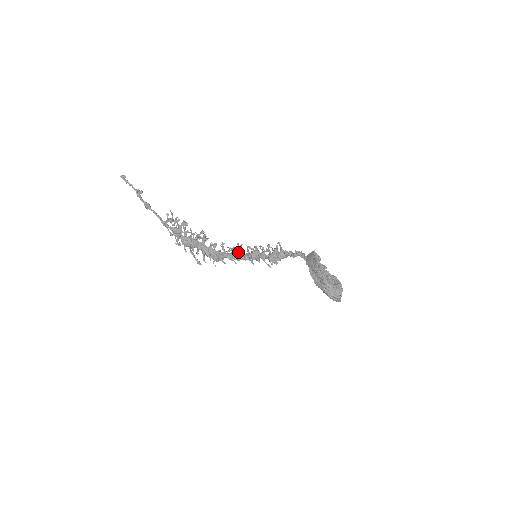
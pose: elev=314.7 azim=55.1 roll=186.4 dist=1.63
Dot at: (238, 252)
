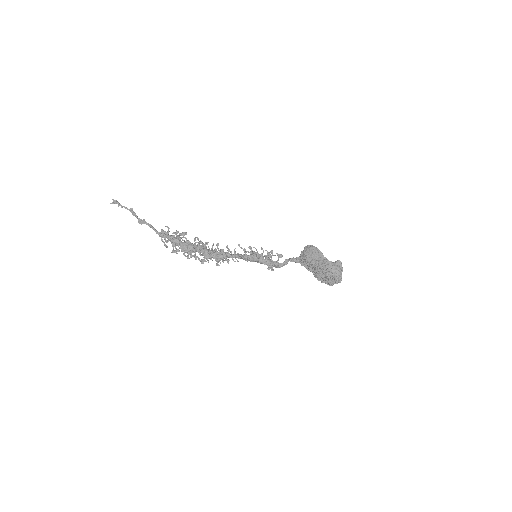
Dot at: (238, 254)
